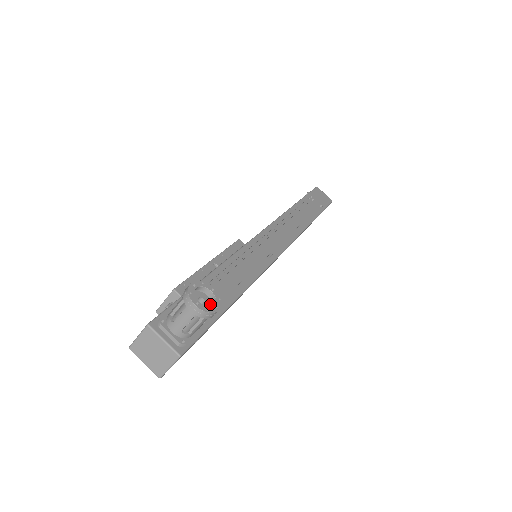
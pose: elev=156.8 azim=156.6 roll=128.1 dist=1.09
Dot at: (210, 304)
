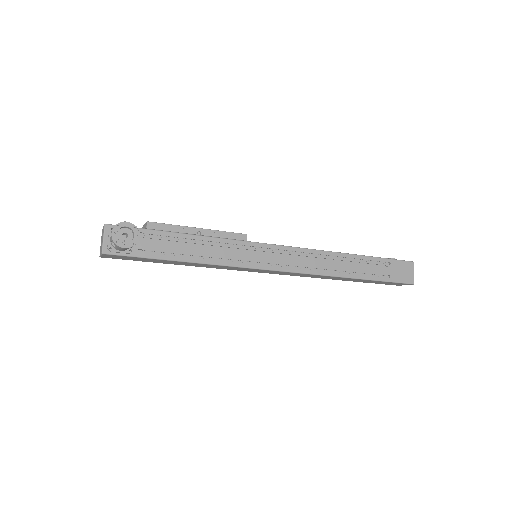
Dot at: (128, 242)
